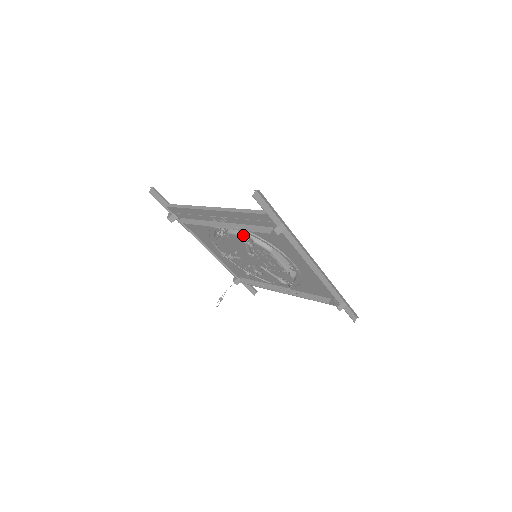
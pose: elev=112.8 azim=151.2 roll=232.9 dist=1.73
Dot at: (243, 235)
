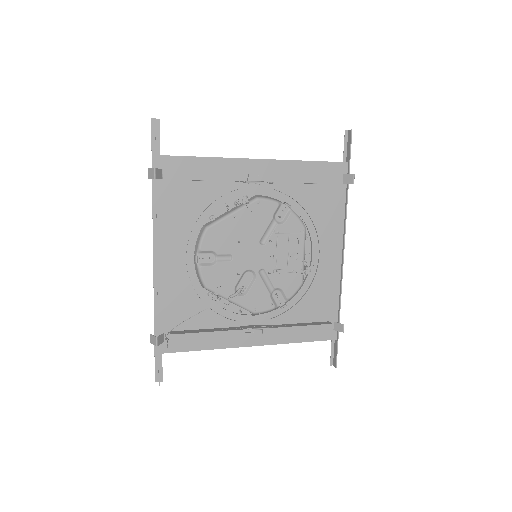
Dot at: (280, 202)
